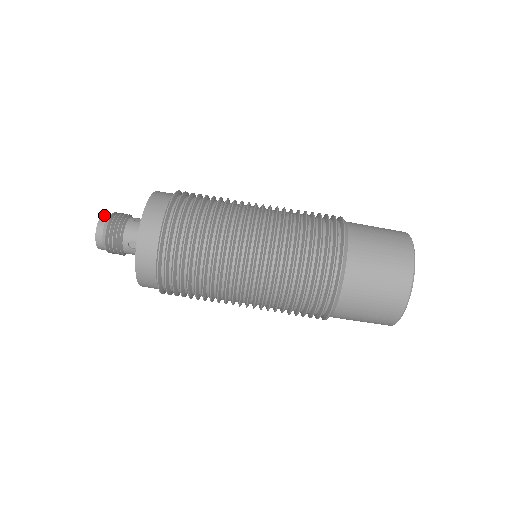
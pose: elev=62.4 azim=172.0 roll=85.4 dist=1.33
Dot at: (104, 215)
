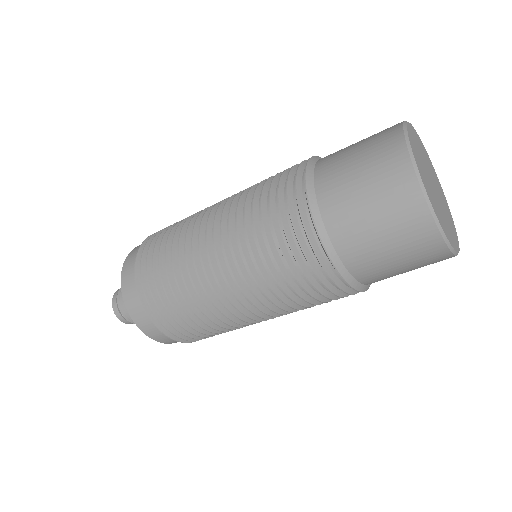
Dot at: occluded
